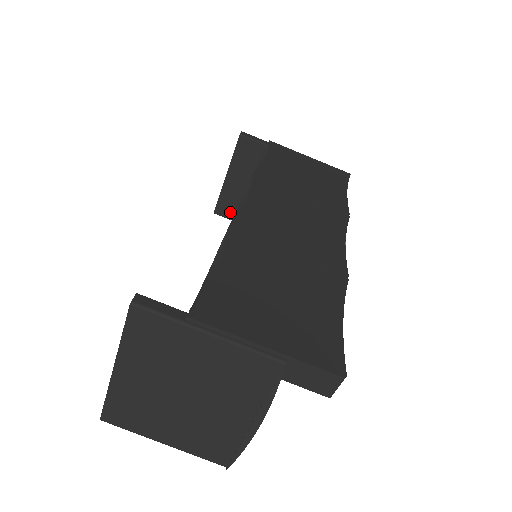
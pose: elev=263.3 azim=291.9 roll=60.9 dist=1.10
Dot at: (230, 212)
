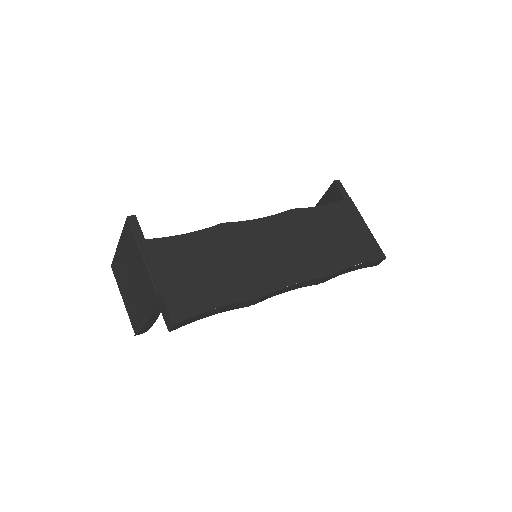
Dot at: occluded
